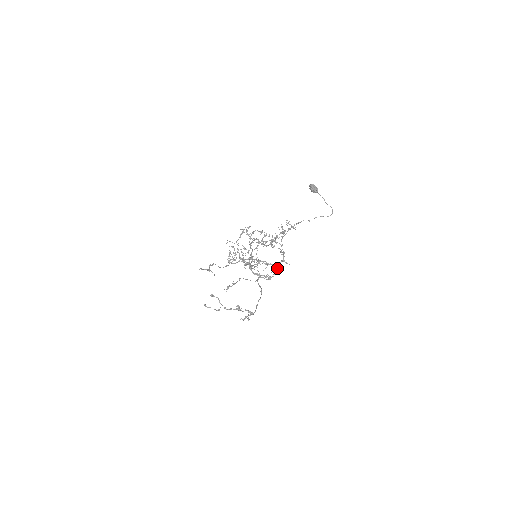
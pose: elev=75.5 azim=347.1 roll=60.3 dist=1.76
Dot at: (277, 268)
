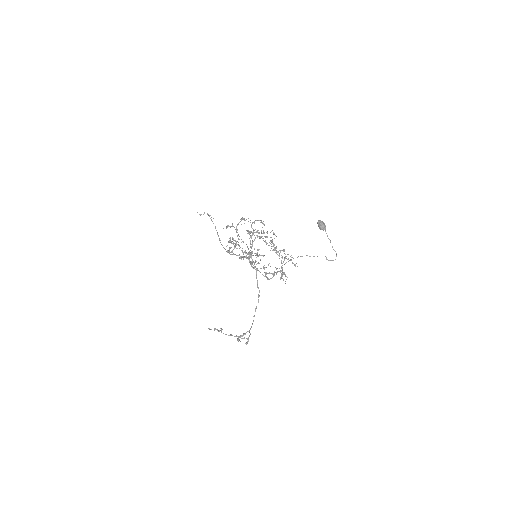
Dot at: occluded
